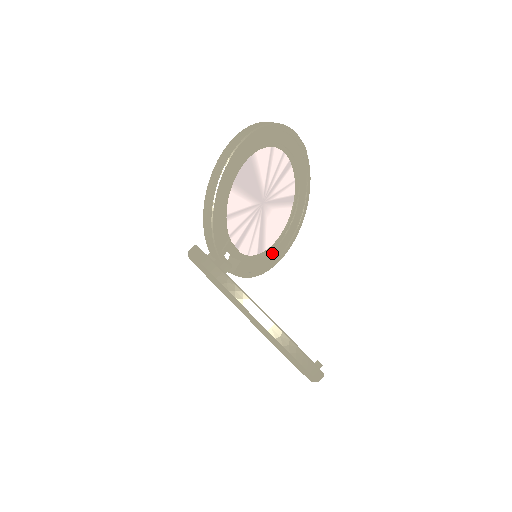
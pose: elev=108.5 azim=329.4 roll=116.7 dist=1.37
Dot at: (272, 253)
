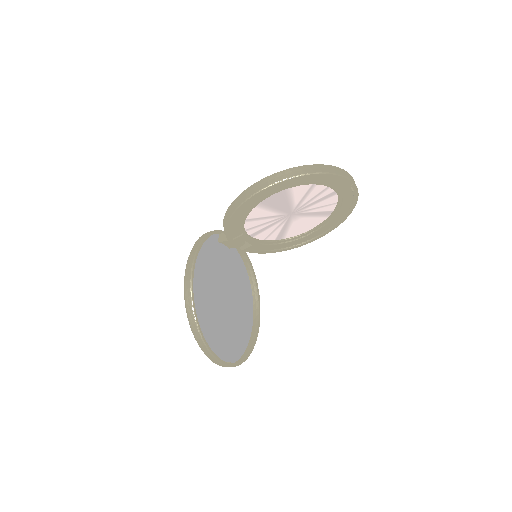
Dot at: (290, 242)
